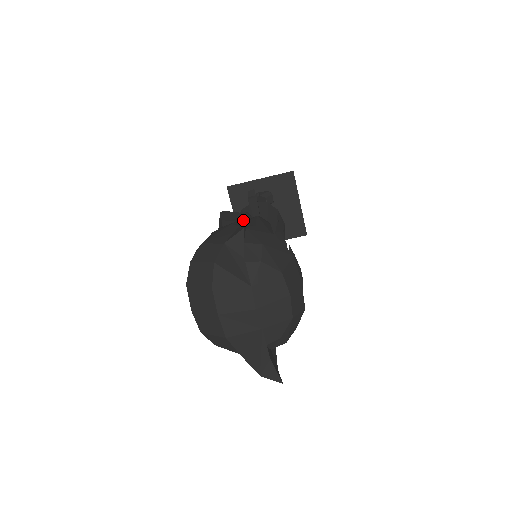
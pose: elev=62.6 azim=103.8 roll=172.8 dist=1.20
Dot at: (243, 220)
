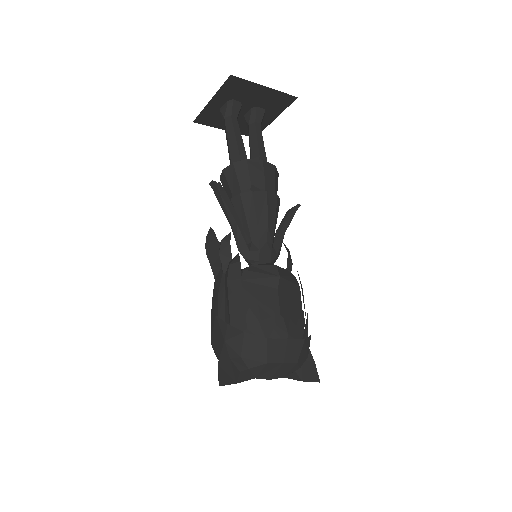
Dot at: (222, 271)
